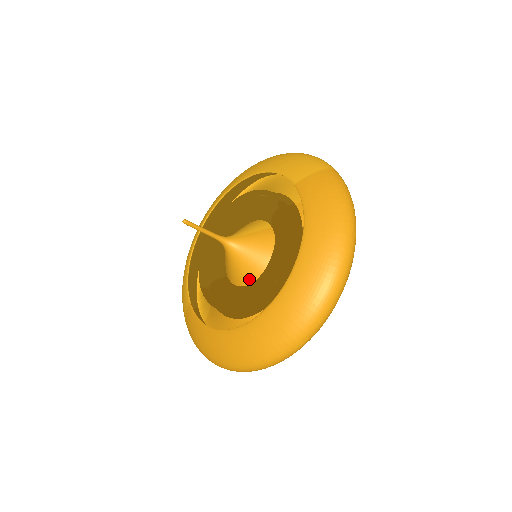
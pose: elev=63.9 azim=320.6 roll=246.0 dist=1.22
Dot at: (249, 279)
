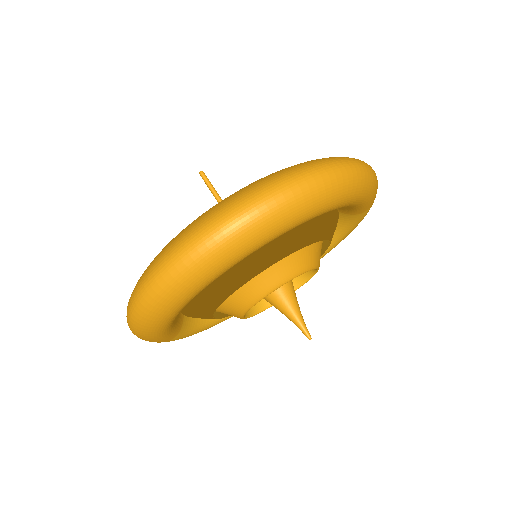
Dot at: occluded
